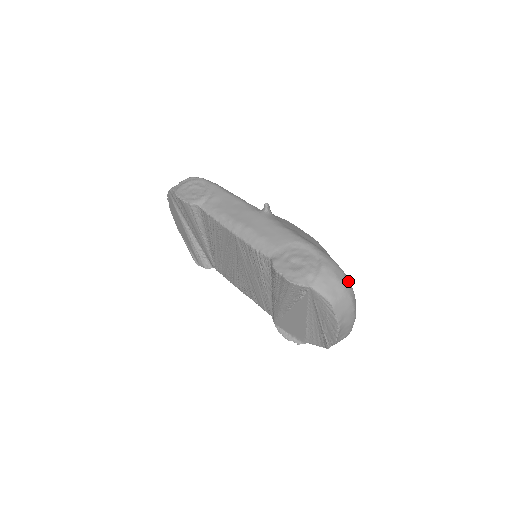
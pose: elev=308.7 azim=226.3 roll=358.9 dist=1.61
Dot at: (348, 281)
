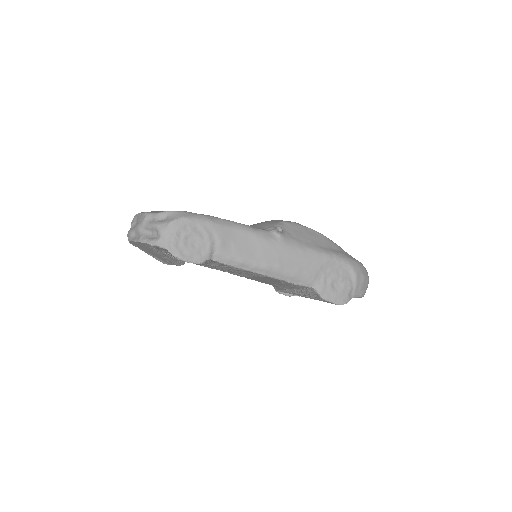
Dot at: occluded
